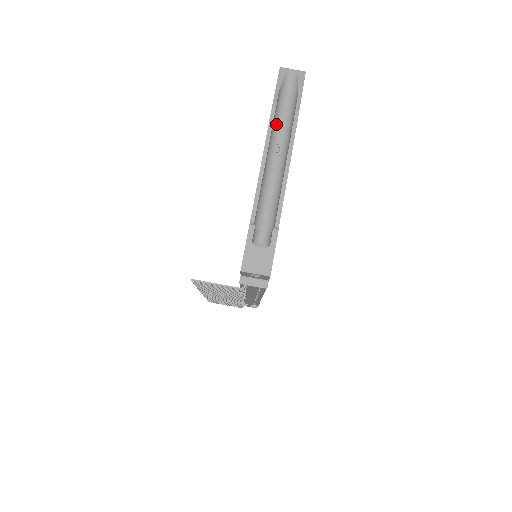
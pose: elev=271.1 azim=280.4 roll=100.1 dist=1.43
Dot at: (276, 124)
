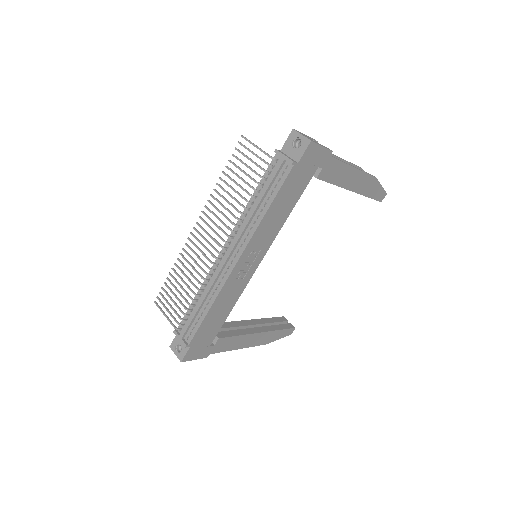
Dot at: occluded
